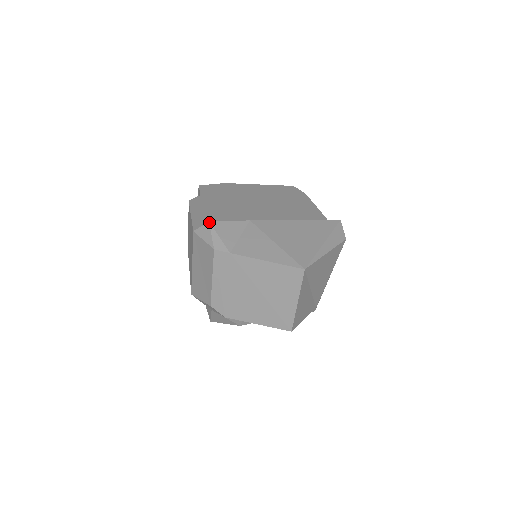
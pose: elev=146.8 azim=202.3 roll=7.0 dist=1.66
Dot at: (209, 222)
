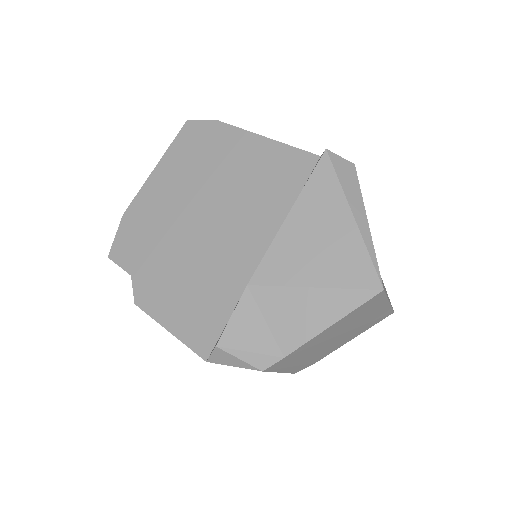
Dot at: (216, 347)
